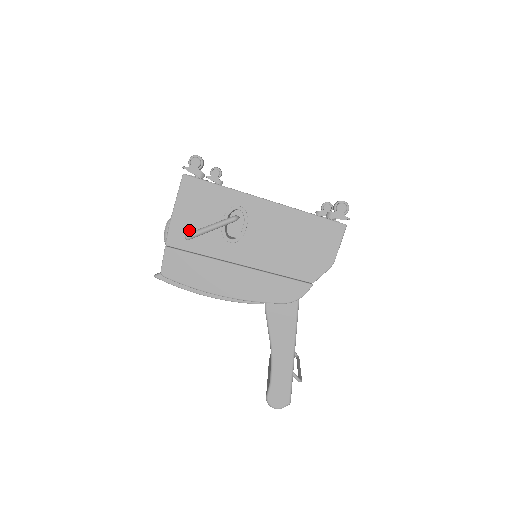
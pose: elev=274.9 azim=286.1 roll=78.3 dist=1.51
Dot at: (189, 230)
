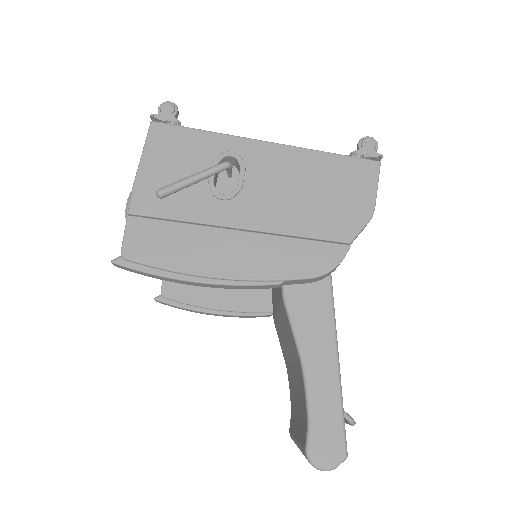
Dot at: occluded
